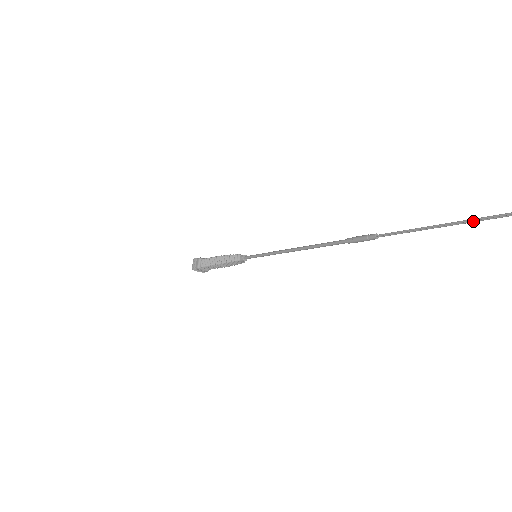
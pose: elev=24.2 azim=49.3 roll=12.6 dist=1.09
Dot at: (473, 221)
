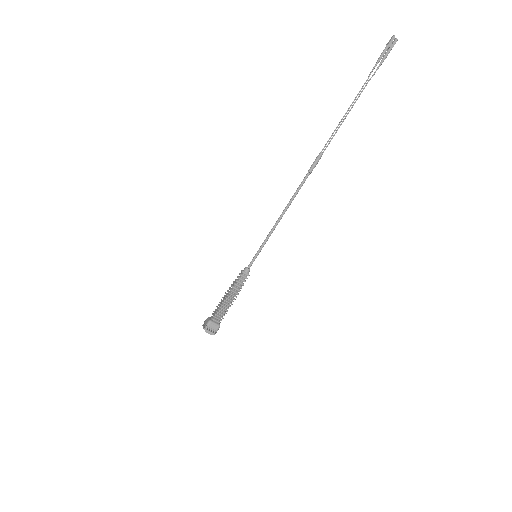
Dot at: (356, 100)
